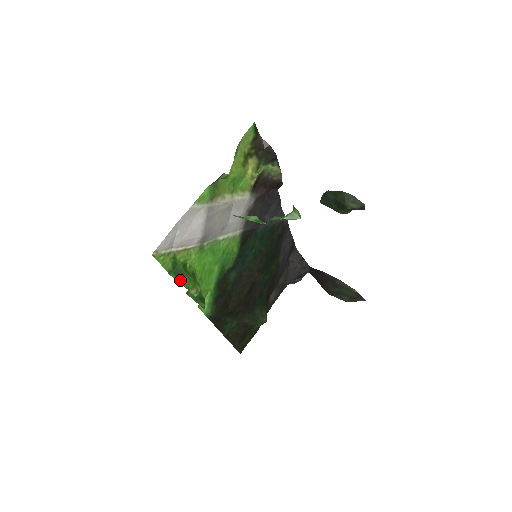
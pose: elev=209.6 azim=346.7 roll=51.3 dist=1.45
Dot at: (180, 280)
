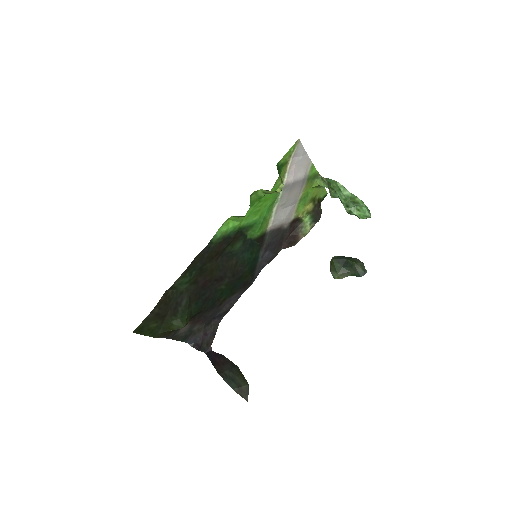
Dot at: occluded
